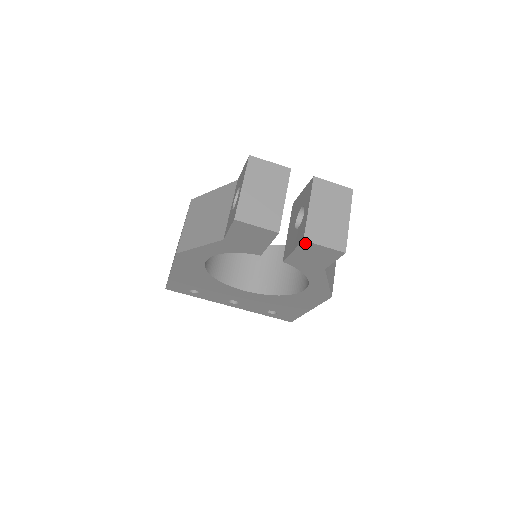
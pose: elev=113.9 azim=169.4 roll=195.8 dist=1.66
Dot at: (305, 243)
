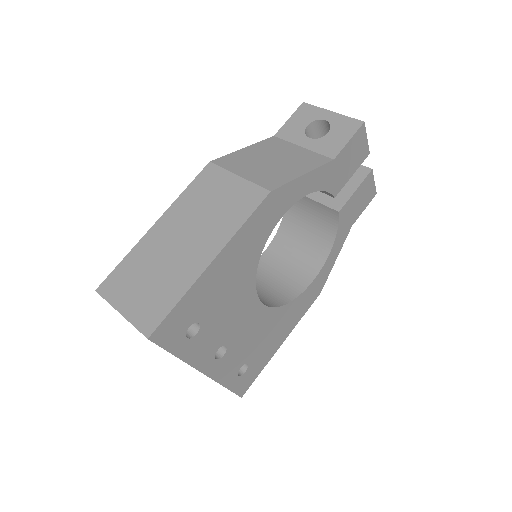
Dot at: (370, 174)
